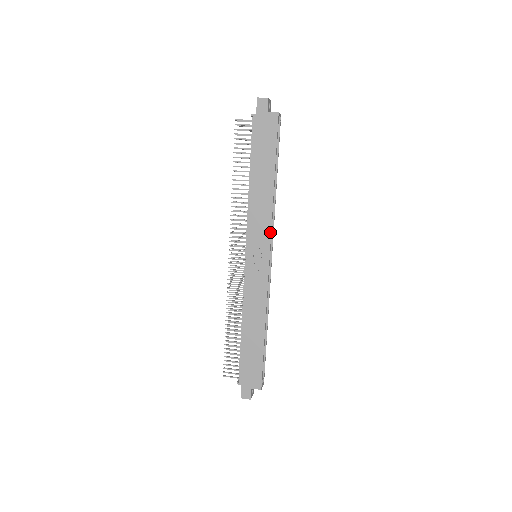
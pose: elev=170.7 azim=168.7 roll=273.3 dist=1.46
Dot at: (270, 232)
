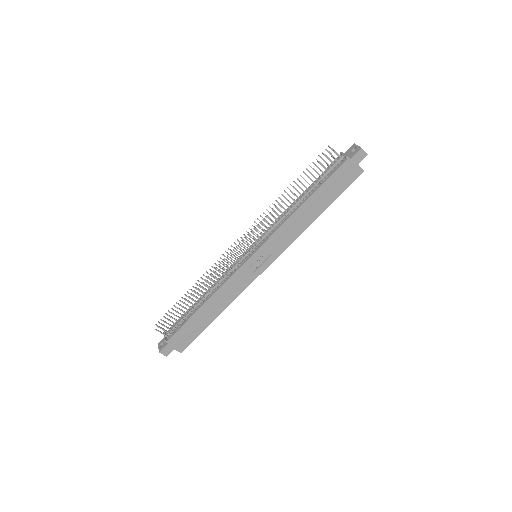
Dot at: (284, 249)
